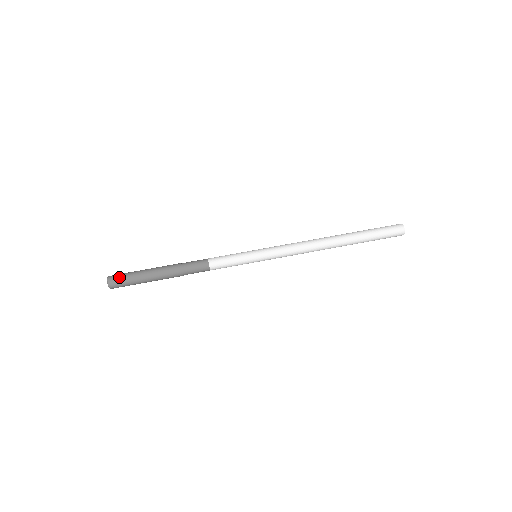
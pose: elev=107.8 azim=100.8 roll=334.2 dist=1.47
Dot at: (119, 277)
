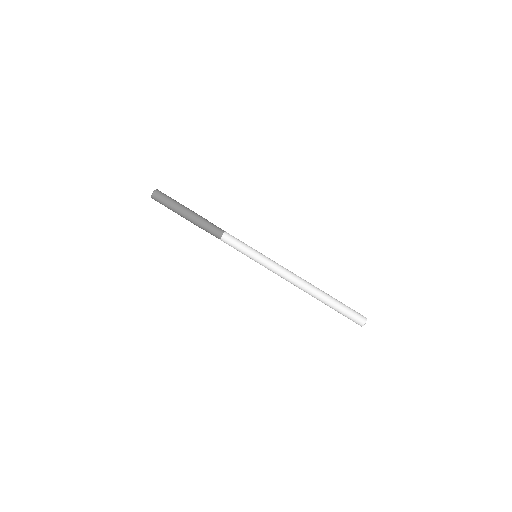
Dot at: (165, 194)
